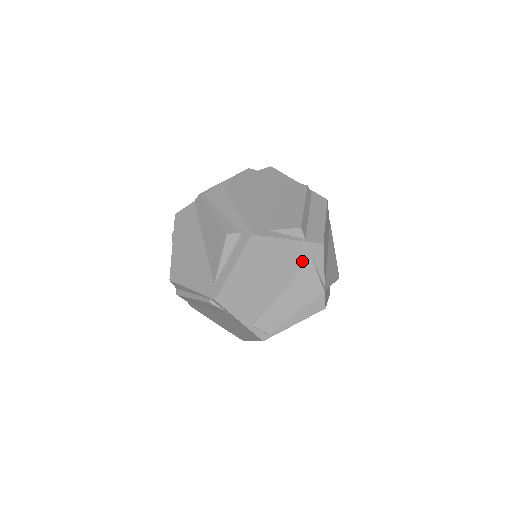
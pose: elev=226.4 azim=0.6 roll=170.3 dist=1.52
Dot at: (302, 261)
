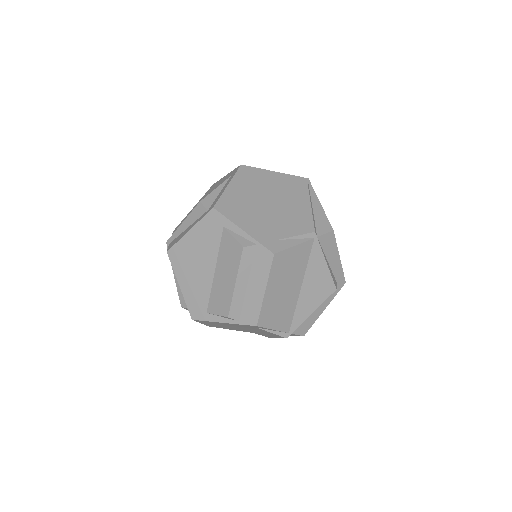
Dot at: (250, 327)
